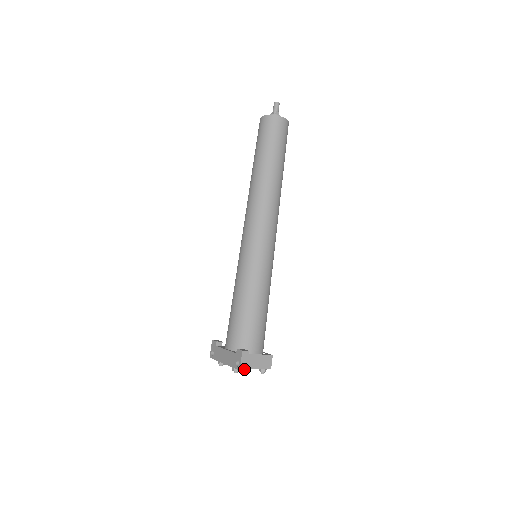
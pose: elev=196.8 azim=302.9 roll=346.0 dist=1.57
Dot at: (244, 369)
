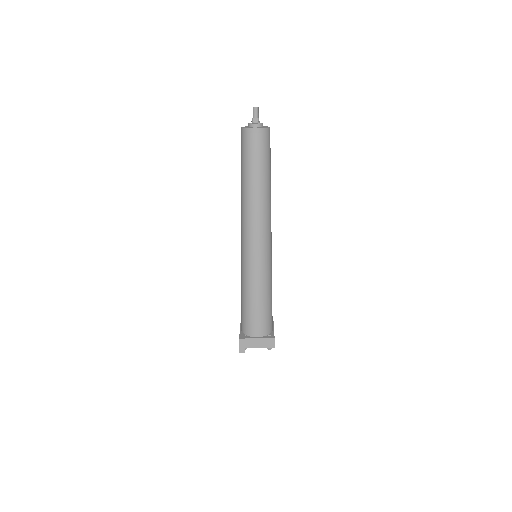
Dot at: (243, 352)
